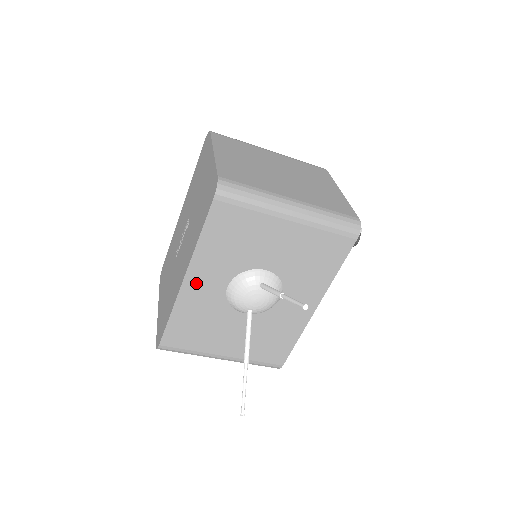
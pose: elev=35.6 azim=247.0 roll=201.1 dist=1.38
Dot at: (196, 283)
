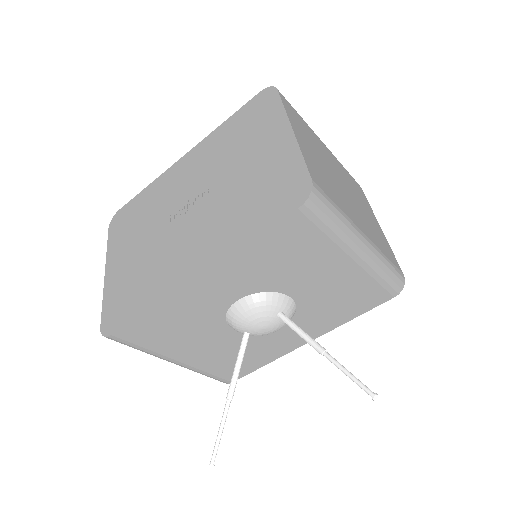
Dot at: (206, 287)
